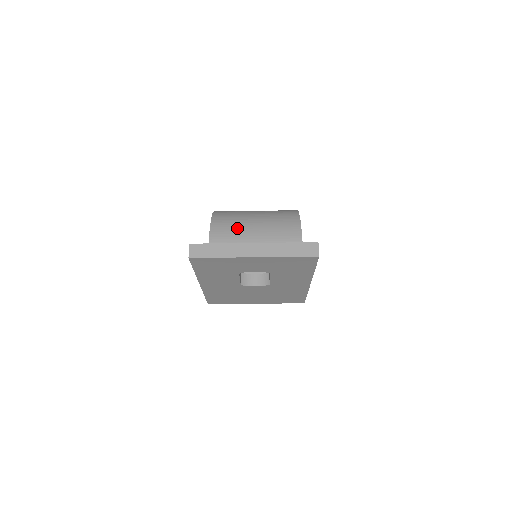
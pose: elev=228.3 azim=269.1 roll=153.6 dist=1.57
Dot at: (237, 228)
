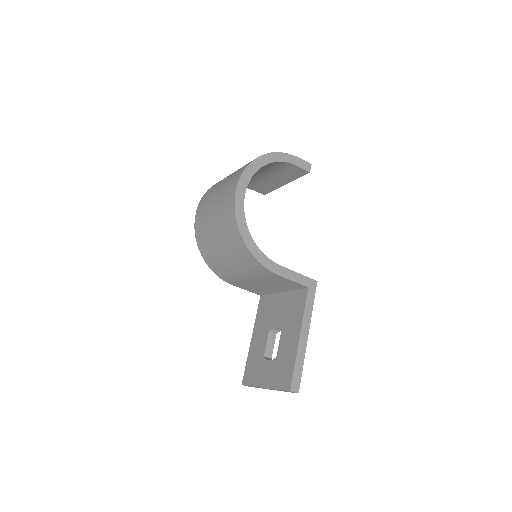
Dot at: (227, 272)
